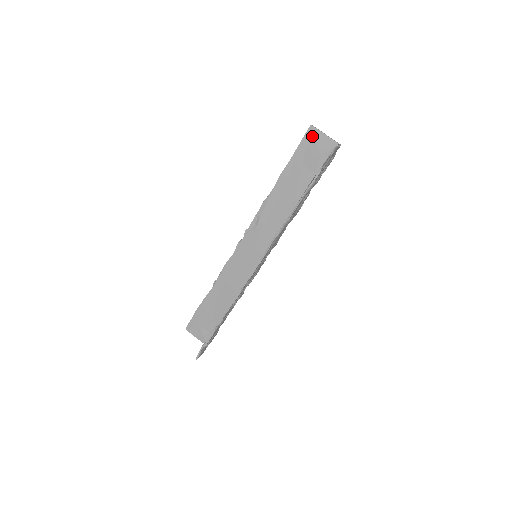
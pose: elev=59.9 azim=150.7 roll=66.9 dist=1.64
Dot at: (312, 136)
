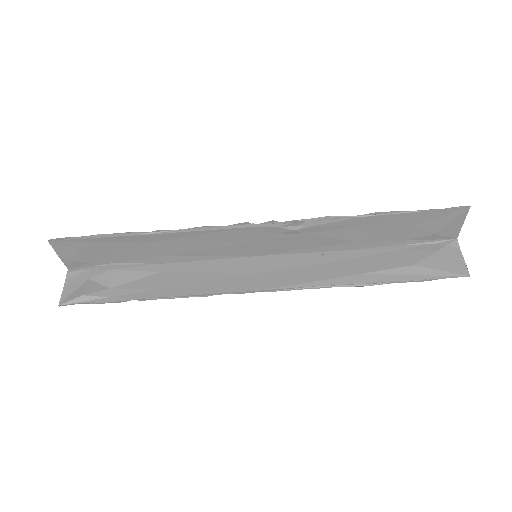
Dot at: (455, 215)
